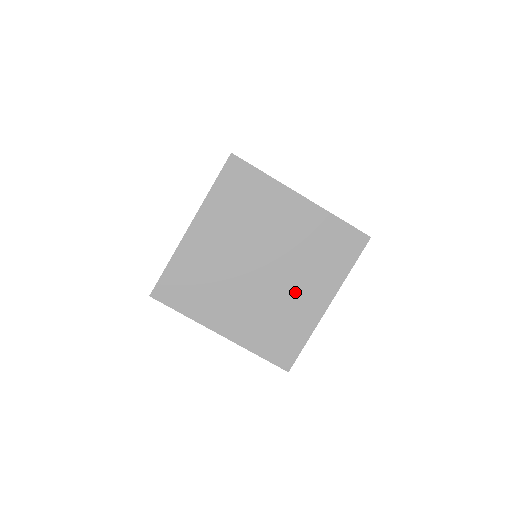
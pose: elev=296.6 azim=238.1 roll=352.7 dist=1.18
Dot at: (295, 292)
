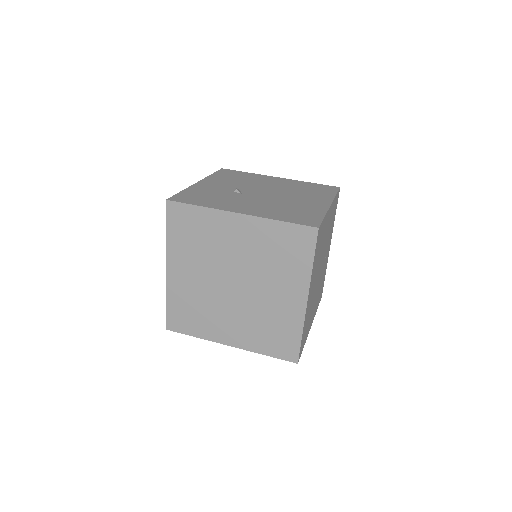
Dot at: (272, 297)
